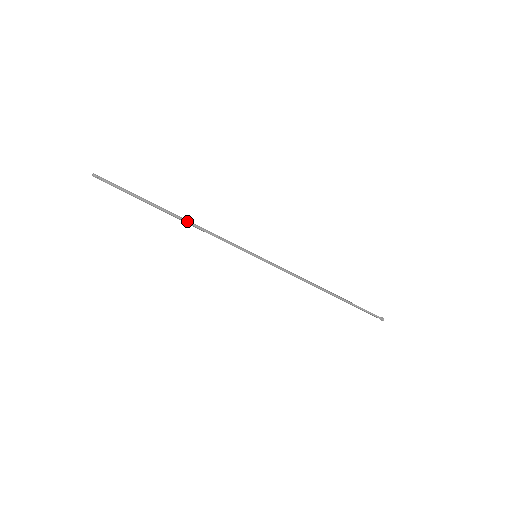
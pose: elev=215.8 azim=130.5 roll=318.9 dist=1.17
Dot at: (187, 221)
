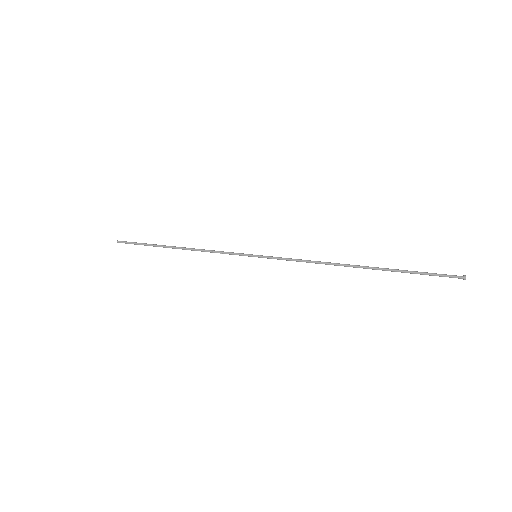
Dot at: (185, 249)
